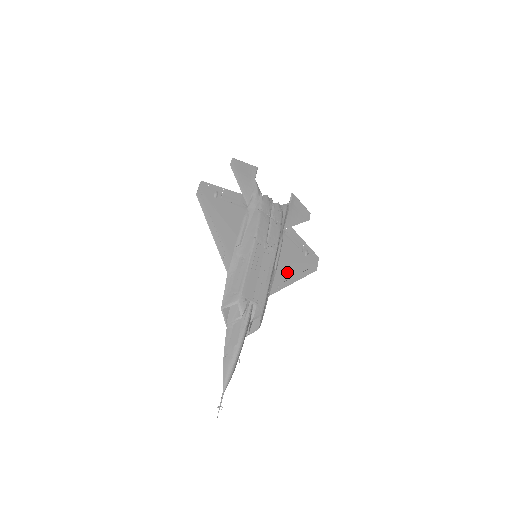
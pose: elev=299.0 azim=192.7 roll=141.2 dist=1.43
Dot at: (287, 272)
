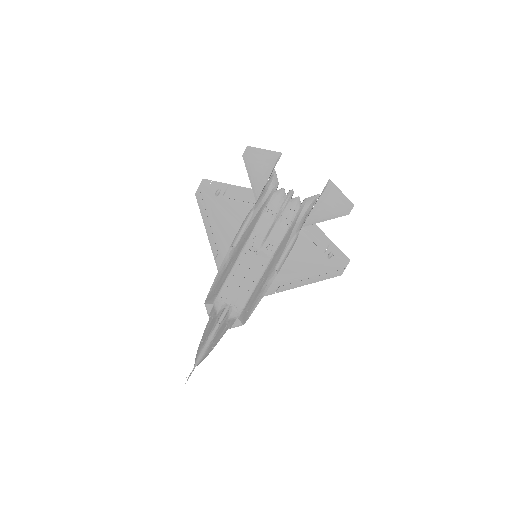
Dot at: (294, 275)
